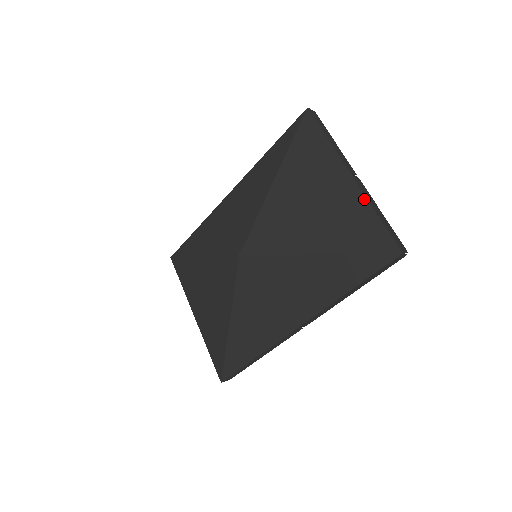
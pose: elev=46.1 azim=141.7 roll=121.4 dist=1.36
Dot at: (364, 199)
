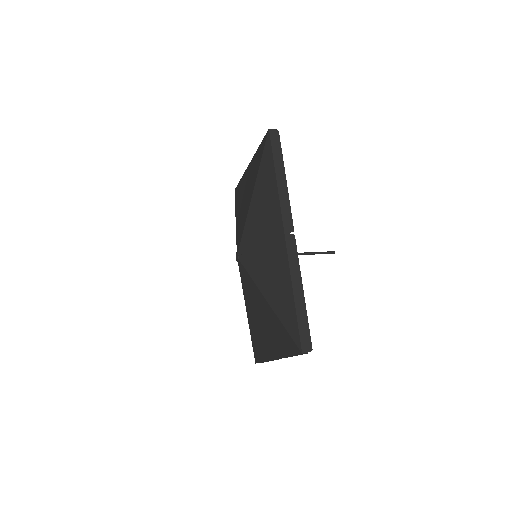
Dot at: (254, 155)
